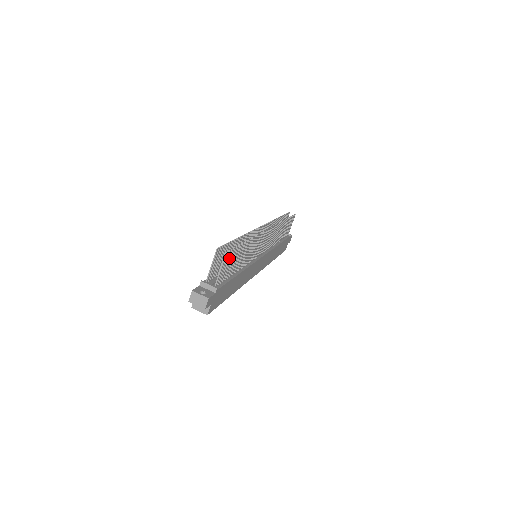
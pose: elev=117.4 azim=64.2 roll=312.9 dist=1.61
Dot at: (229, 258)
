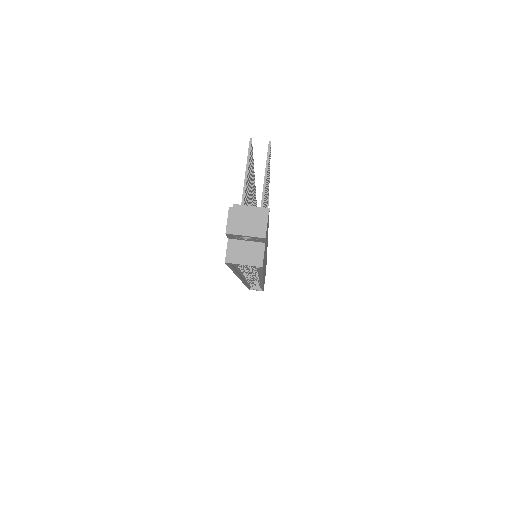
Dot at: occluded
